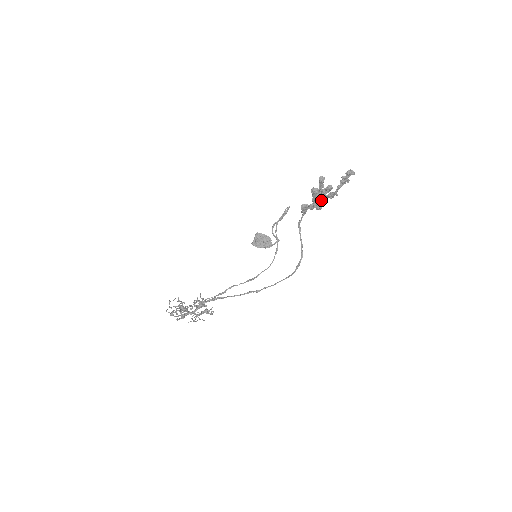
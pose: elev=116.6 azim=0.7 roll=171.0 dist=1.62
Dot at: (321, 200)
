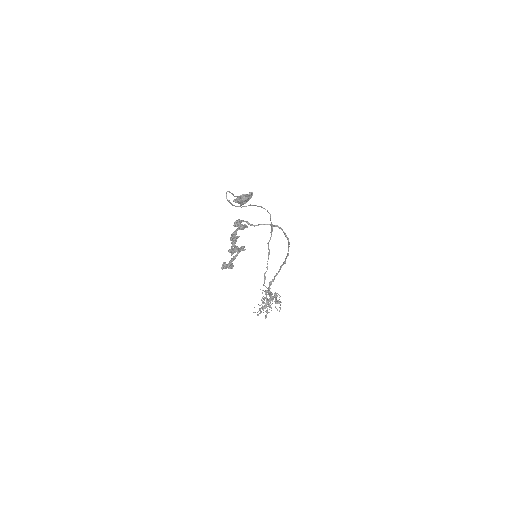
Dot at: occluded
